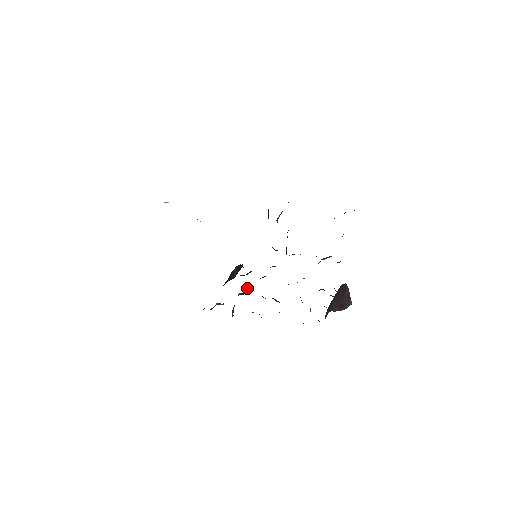
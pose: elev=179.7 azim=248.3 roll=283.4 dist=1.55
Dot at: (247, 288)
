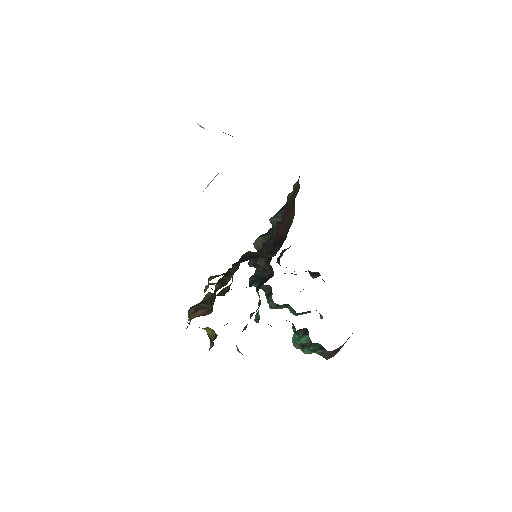
Dot at: (226, 289)
